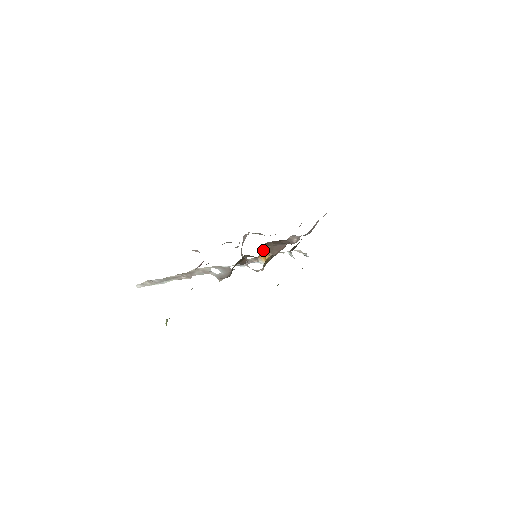
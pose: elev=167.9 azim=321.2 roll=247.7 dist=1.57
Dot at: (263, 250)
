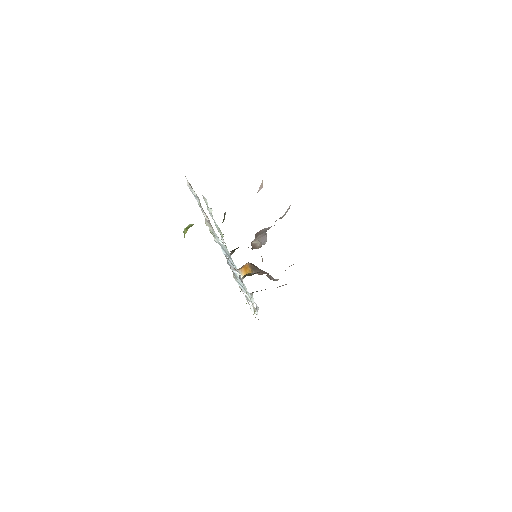
Dot at: (248, 265)
